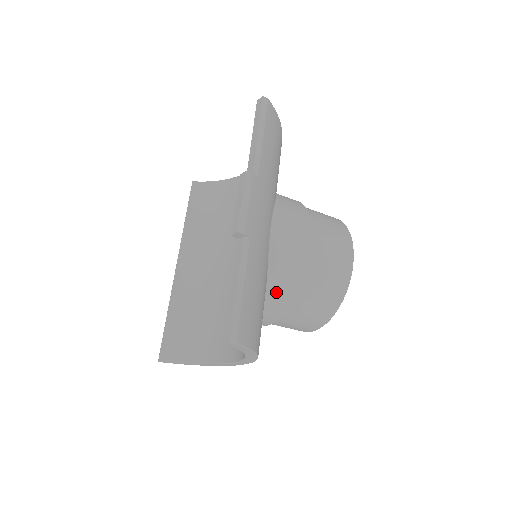
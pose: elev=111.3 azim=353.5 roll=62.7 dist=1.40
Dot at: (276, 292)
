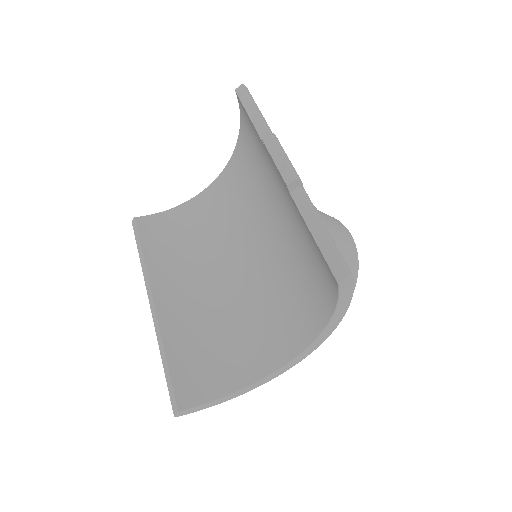
Dot at: occluded
